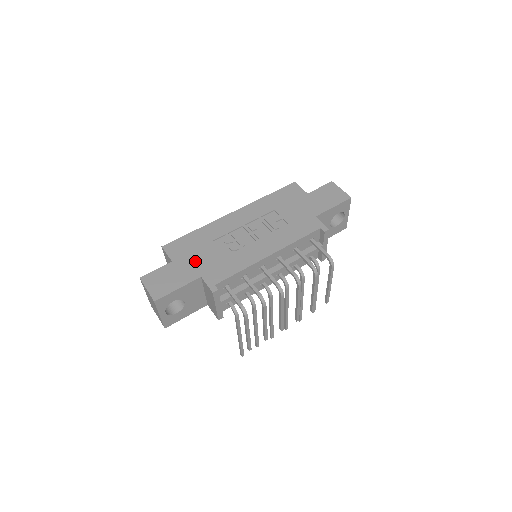
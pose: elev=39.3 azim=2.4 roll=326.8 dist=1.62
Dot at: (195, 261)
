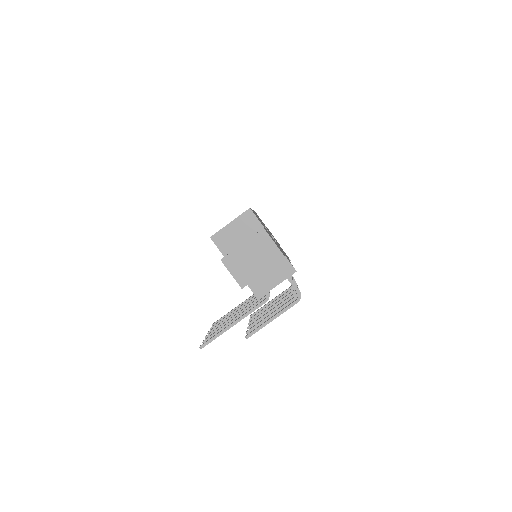
Dot at: occluded
